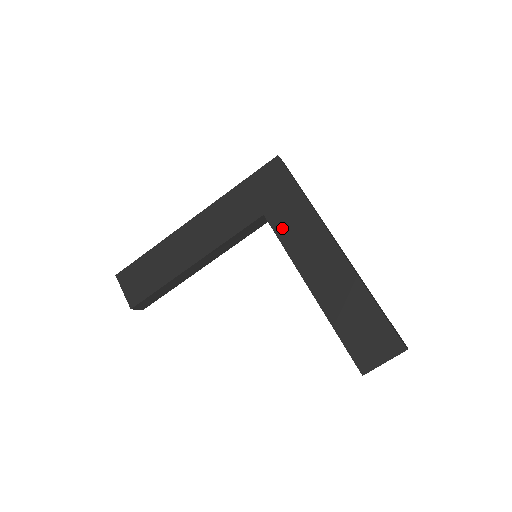
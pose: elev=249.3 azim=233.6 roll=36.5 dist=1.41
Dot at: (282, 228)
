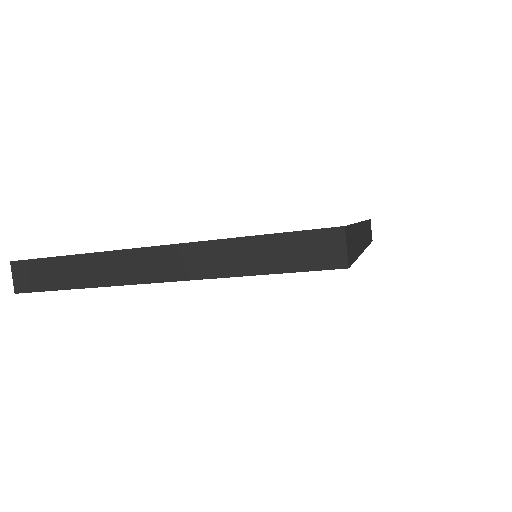
Dot at: occluded
